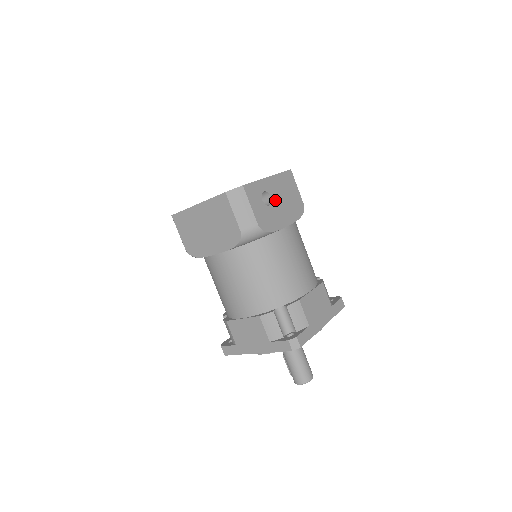
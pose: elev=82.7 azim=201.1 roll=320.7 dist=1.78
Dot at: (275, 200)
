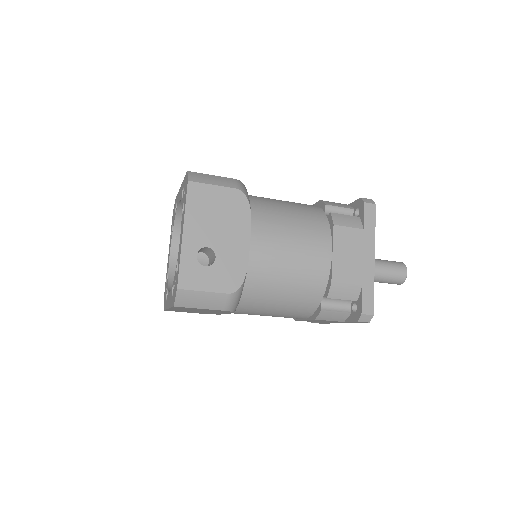
Dot at: (213, 242)
